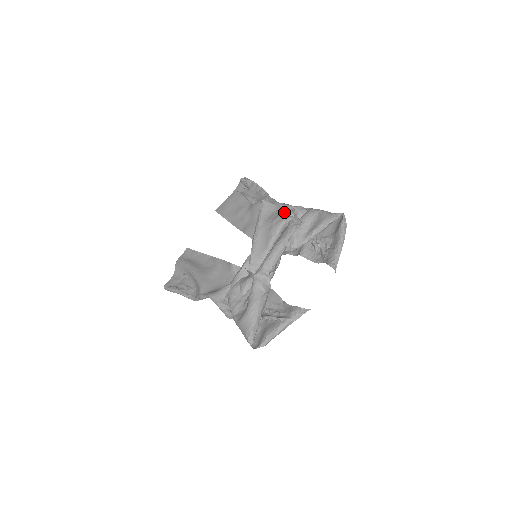
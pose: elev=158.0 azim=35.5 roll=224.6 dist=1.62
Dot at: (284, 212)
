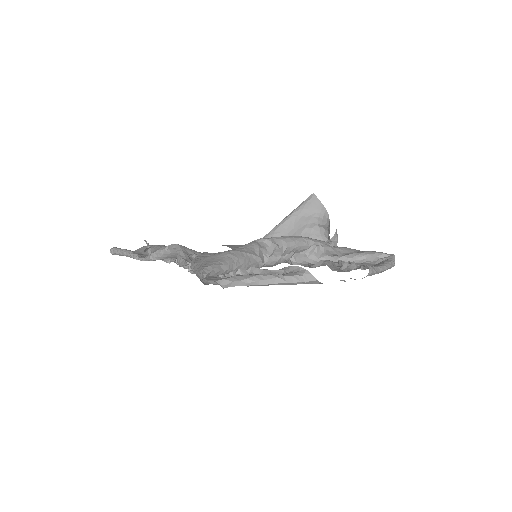
Dot at: (327, 220)
